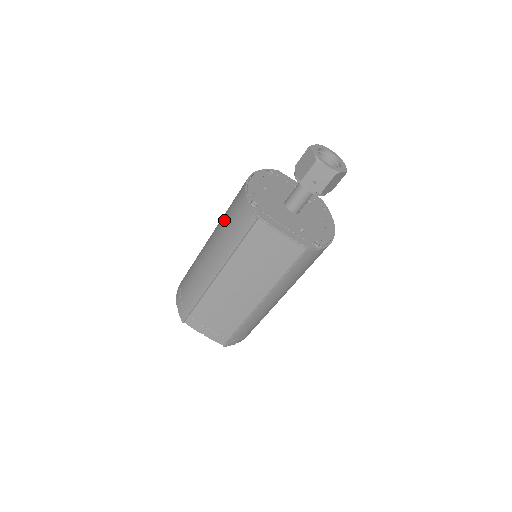
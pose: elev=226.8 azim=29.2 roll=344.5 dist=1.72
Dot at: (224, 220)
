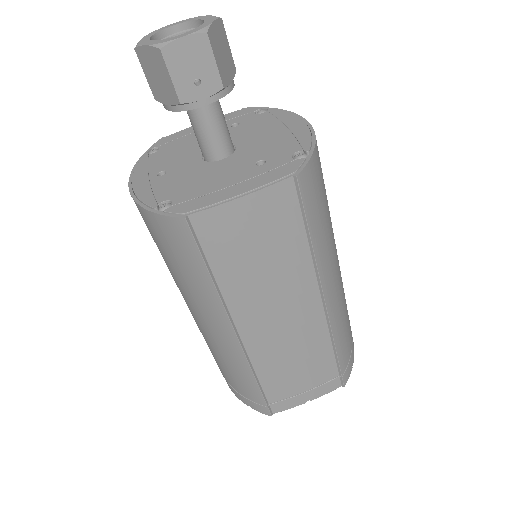
Dot at: (167, 266)
